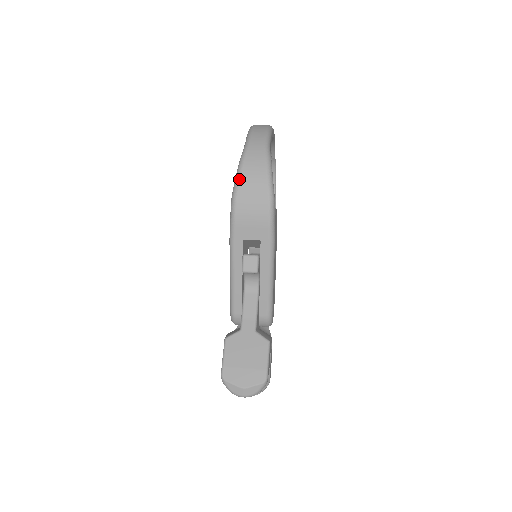
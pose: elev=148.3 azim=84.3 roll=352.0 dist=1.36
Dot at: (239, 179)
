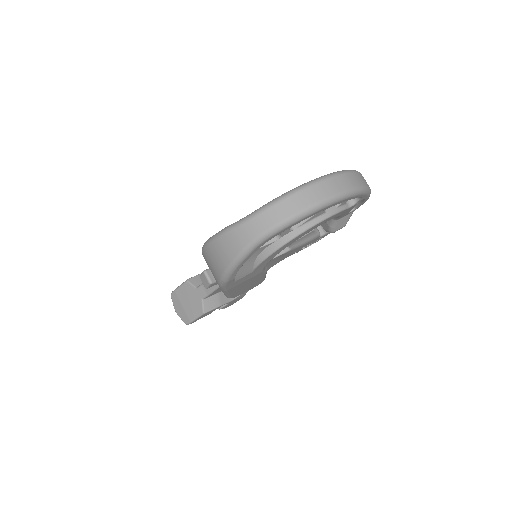
Dot at: (211, 242)
